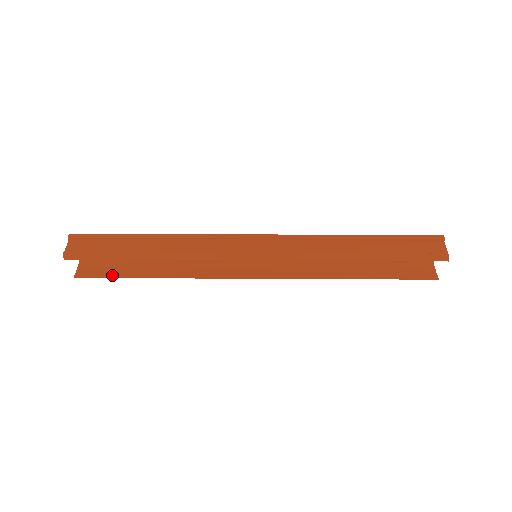
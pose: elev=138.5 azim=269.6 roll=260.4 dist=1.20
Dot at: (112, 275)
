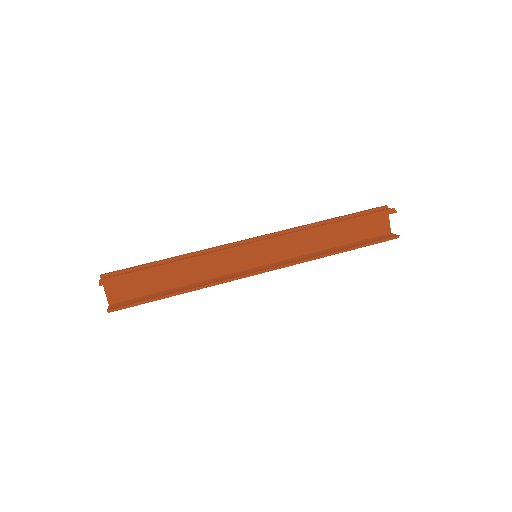
Dot at: (140, 301)
